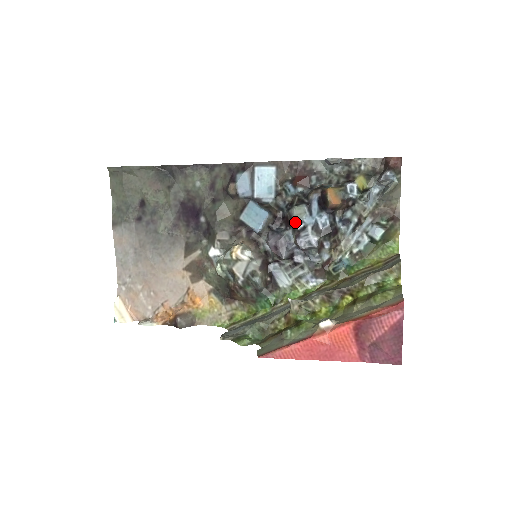
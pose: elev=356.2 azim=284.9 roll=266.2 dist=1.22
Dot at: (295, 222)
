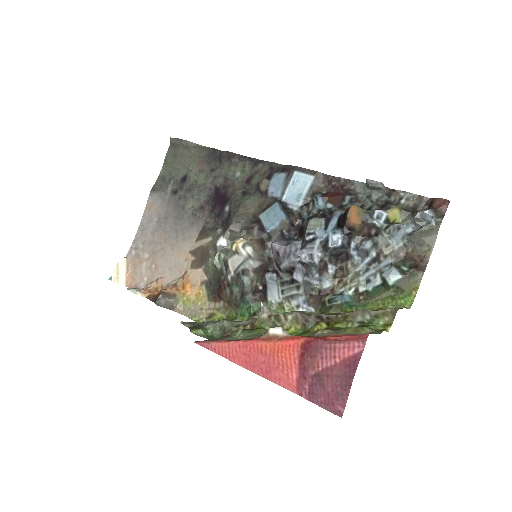
Dot at: (306, 231)
